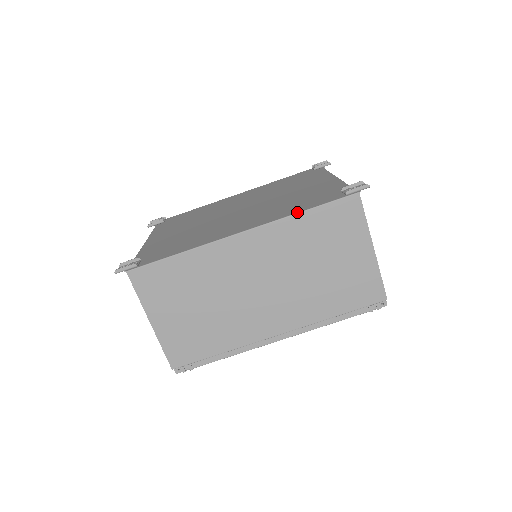
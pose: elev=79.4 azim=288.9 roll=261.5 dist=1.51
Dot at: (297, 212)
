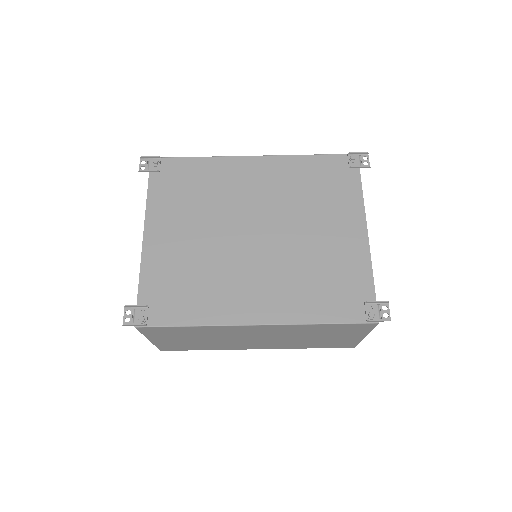
Dot at: (316, 323)
